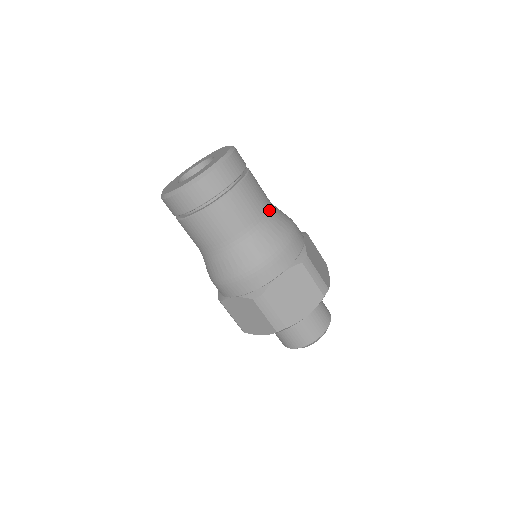
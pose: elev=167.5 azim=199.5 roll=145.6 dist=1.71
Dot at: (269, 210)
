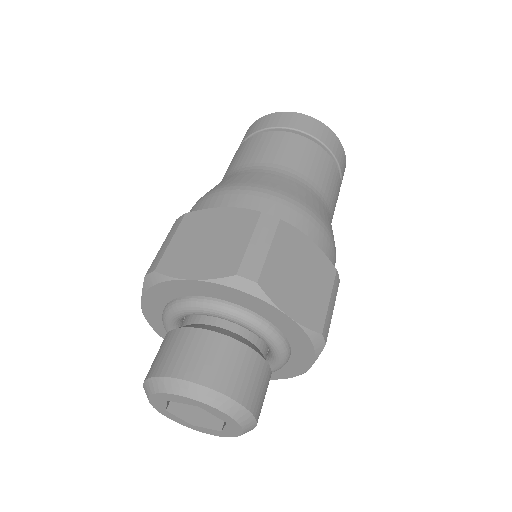
Dot at: occluded
